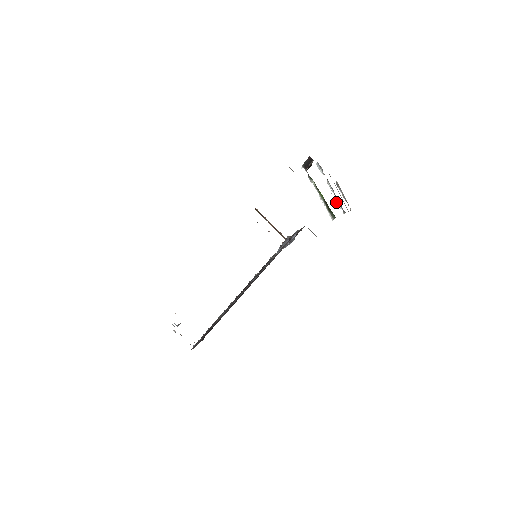
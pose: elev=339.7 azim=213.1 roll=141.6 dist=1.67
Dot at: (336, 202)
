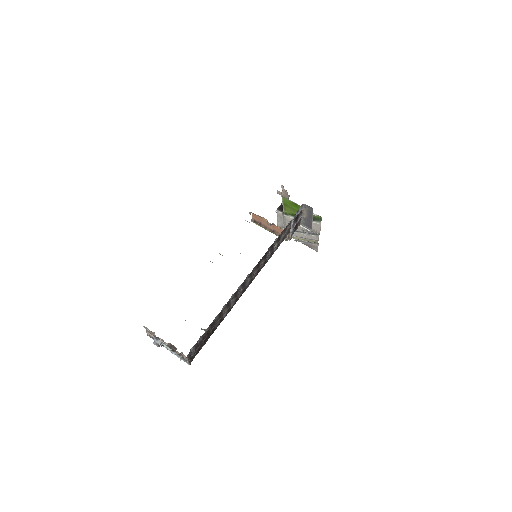
Dot at: occluded
